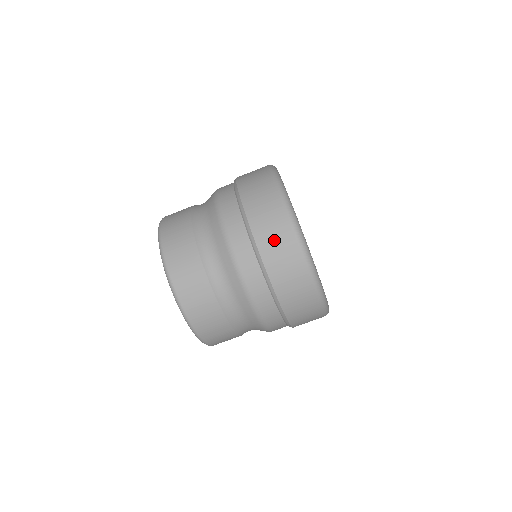
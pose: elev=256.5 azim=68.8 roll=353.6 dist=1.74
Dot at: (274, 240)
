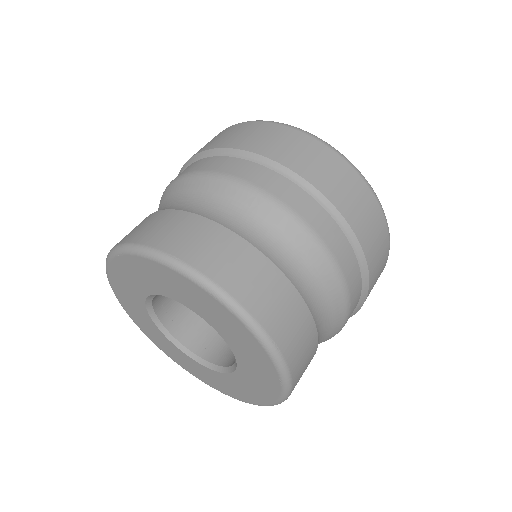
Dot at: (272, 141)
